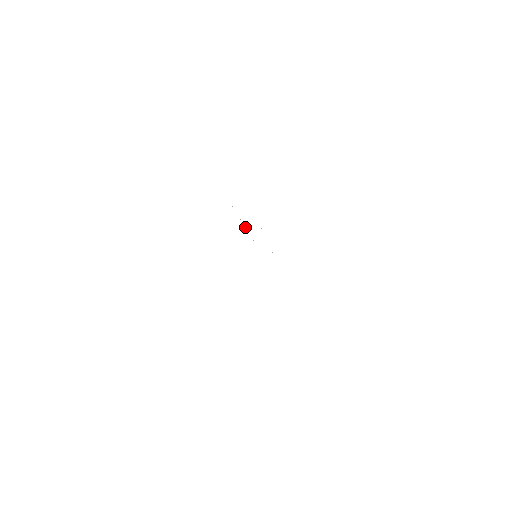
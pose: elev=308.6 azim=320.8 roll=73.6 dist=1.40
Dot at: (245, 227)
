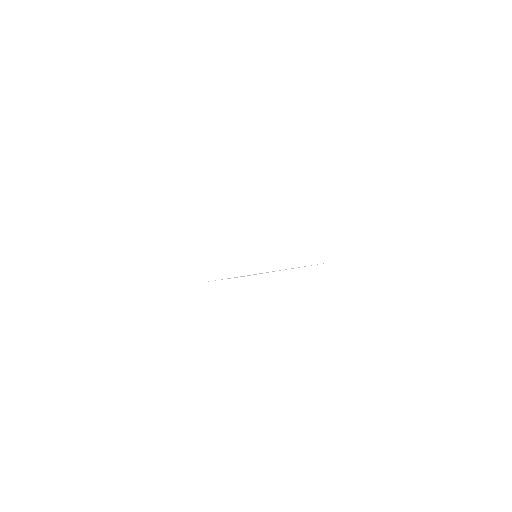
Dot at: occluded
